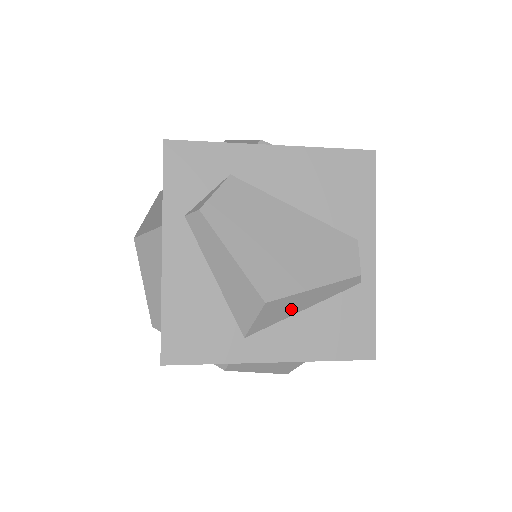
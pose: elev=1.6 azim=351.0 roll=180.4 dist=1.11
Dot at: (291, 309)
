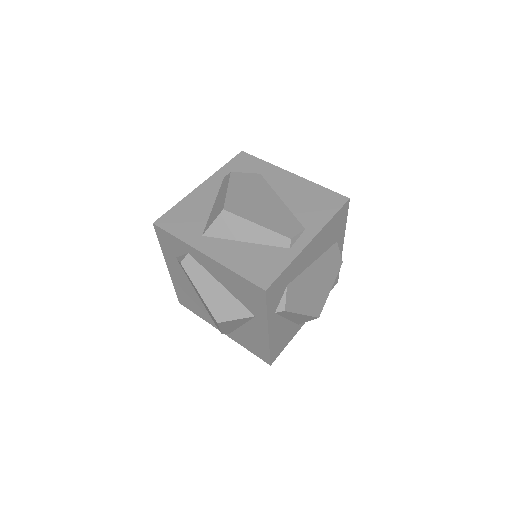
Dot at: (237, 233)
